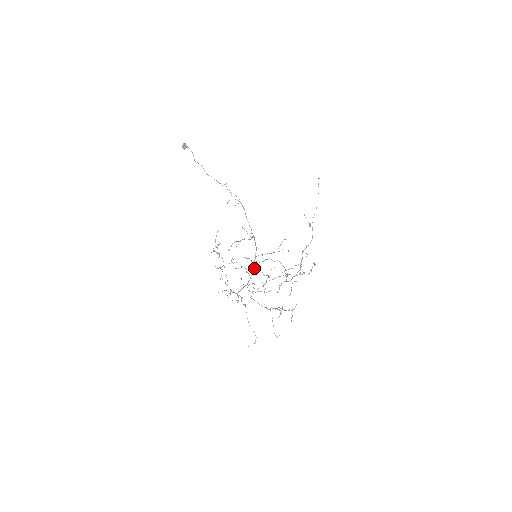
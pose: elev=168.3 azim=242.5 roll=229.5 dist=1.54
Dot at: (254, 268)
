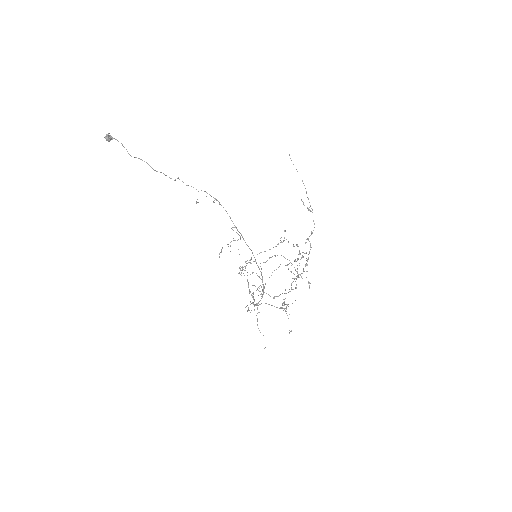
Dot at: occluded
